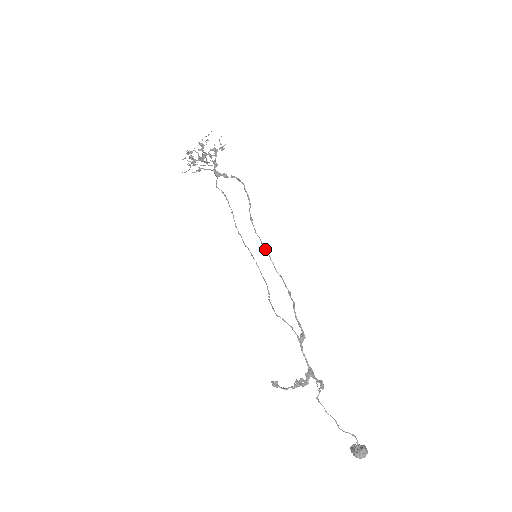
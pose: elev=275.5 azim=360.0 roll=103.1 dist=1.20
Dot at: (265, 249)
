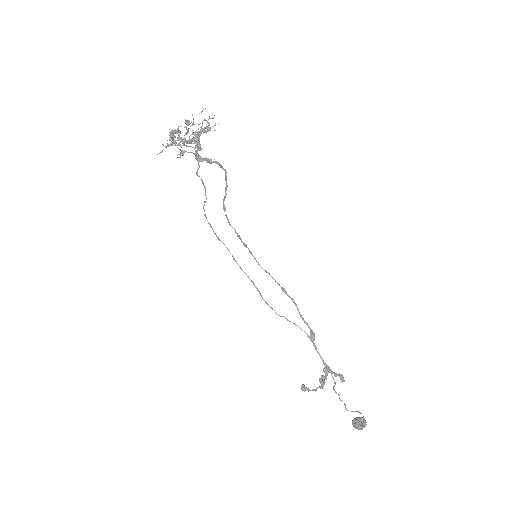
Dot at: (243, 242)
